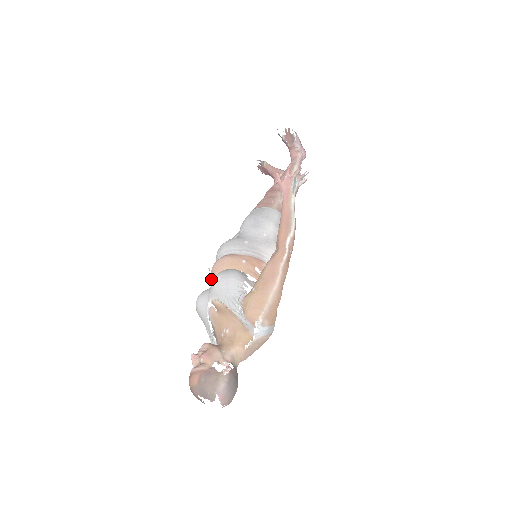
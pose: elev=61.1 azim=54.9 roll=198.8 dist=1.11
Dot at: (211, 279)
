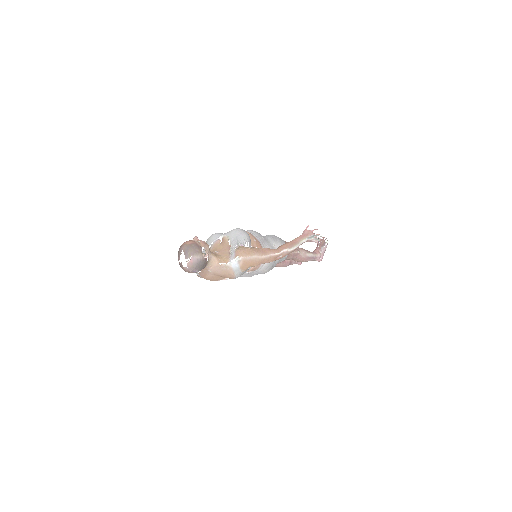
Dot at: occluded
